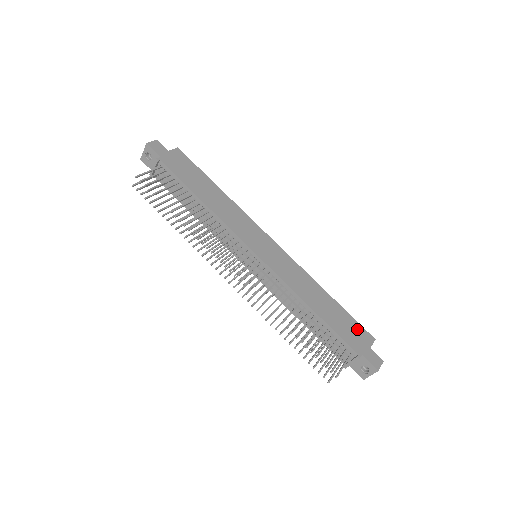
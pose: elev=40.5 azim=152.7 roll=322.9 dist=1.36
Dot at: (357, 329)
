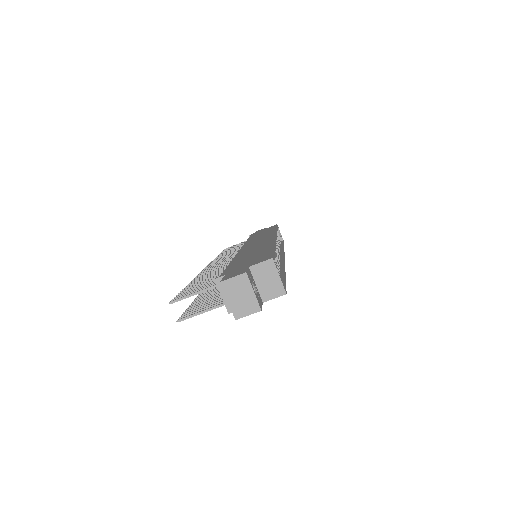
Dot at: (260, 258)
